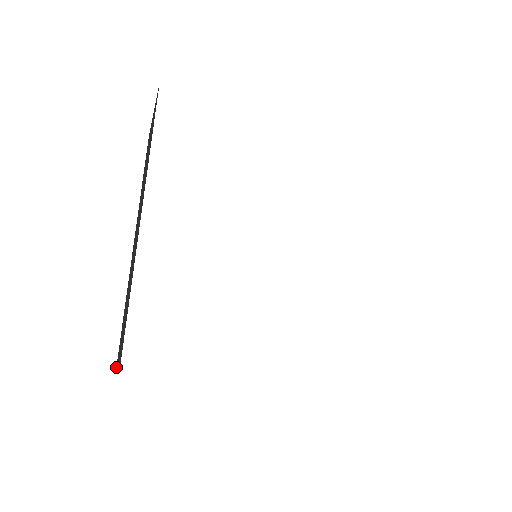
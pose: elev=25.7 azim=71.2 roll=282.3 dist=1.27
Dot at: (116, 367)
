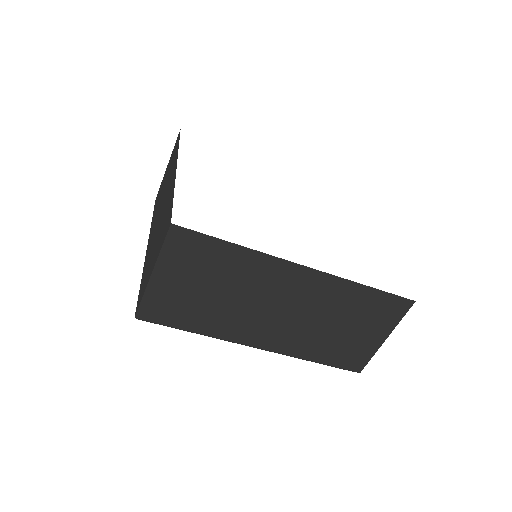
Dot at: (136, 311)
